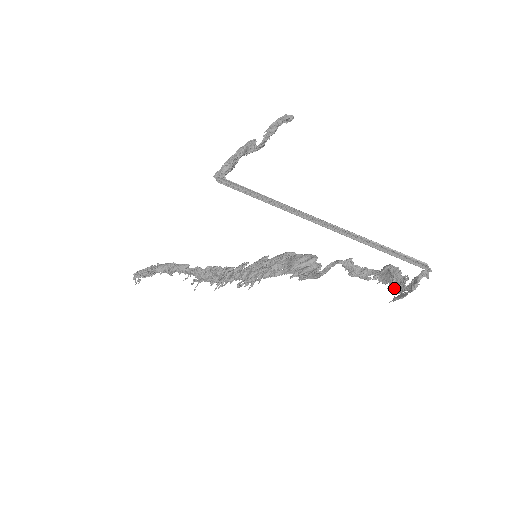
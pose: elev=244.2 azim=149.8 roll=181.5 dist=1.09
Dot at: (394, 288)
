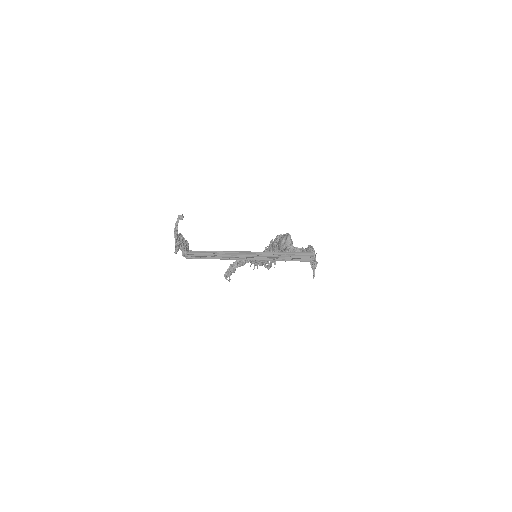
Dot at: occluded
